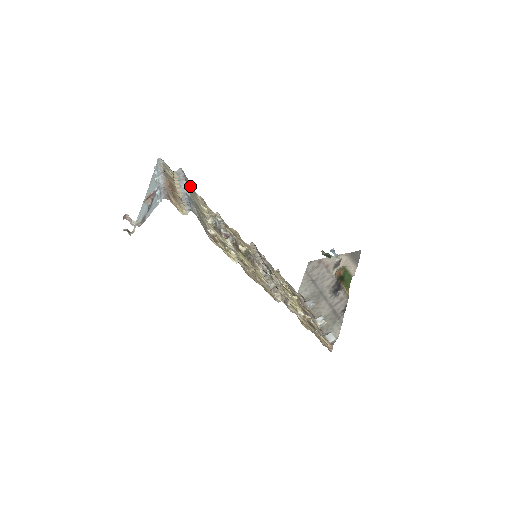
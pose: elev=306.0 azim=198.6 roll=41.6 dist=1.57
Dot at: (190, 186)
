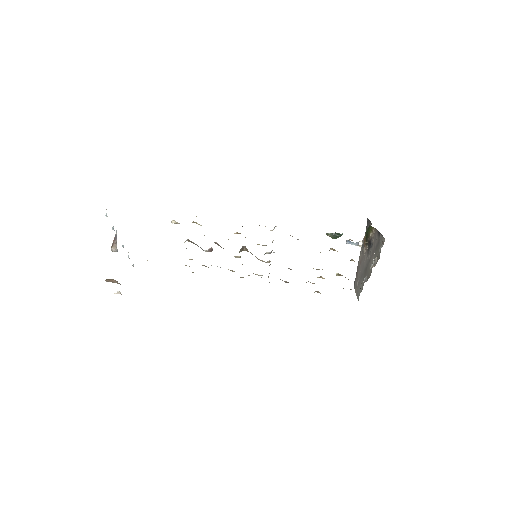
Dot at: occluded
